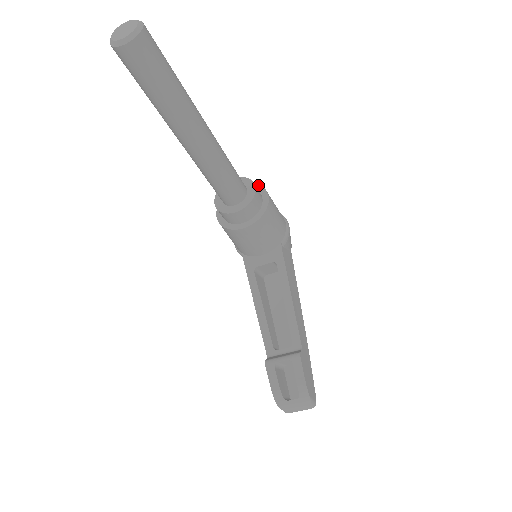
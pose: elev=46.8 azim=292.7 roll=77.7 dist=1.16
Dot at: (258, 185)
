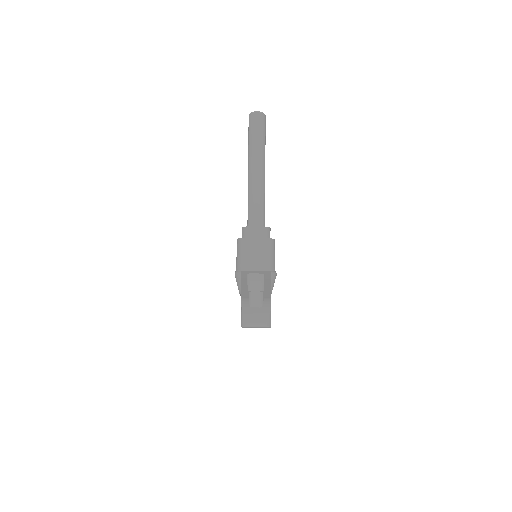
Dot at: occluded
